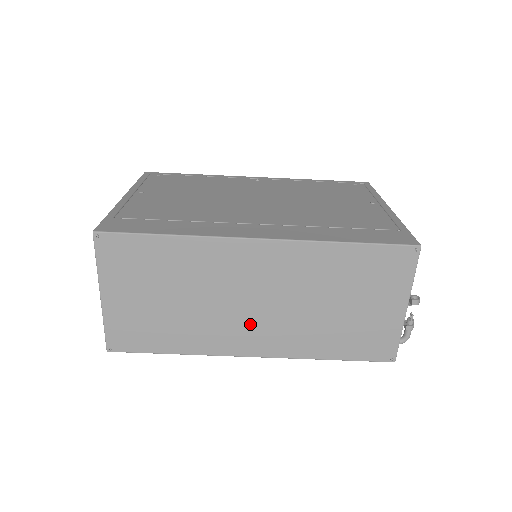
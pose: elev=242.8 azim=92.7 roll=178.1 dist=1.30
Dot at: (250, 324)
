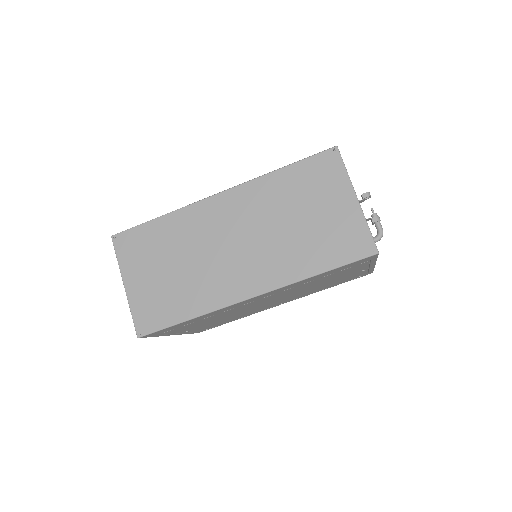
Dot at: (239, 266)
